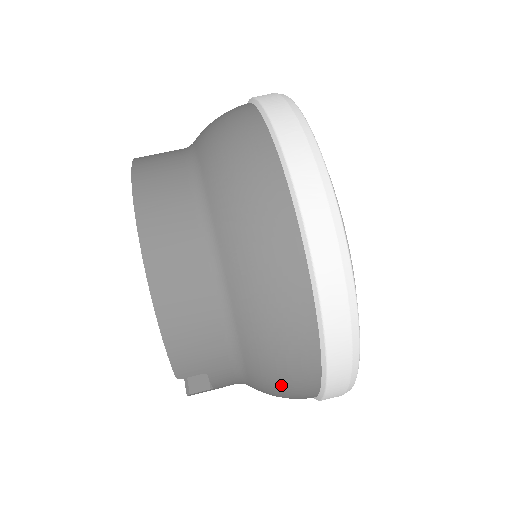
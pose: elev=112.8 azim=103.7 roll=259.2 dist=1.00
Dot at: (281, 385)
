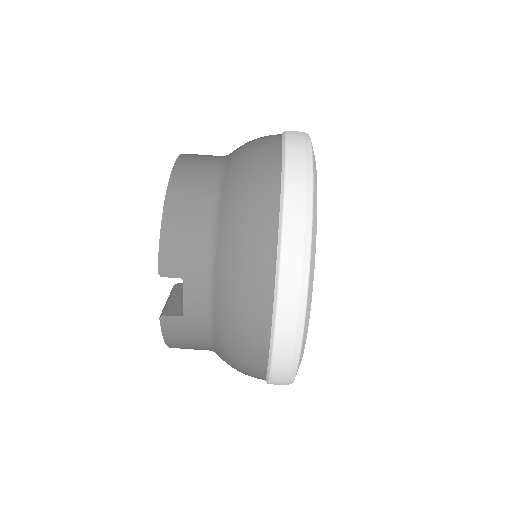
Dot at: (239, 302)
